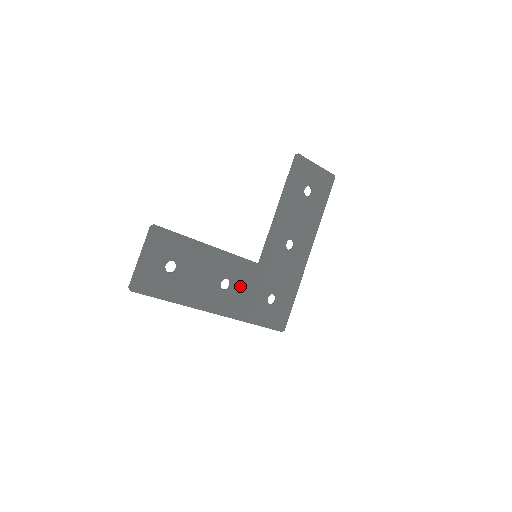
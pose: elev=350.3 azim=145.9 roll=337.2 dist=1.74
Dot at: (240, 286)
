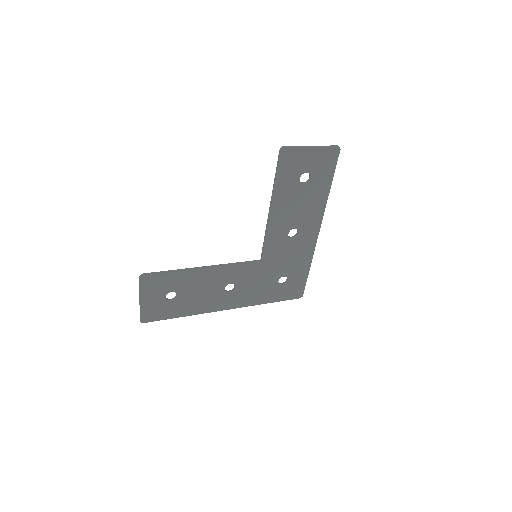
Dot at: (245, 284)
